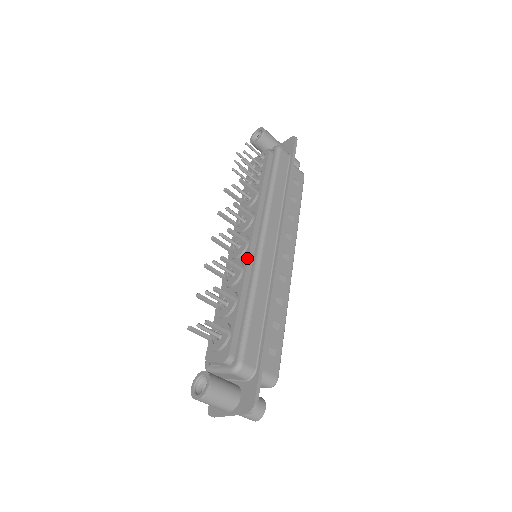
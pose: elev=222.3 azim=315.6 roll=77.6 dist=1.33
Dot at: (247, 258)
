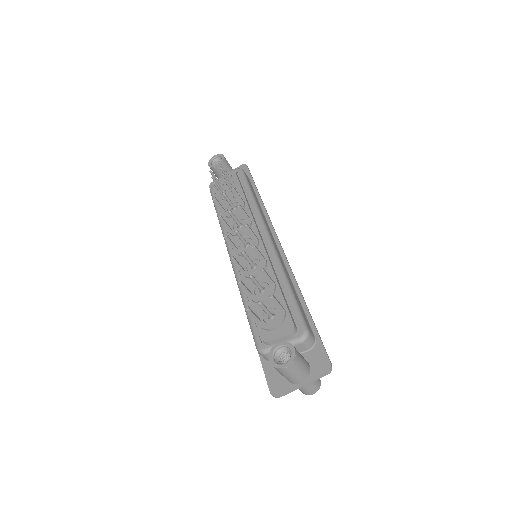
Dot at: (264, 251)
